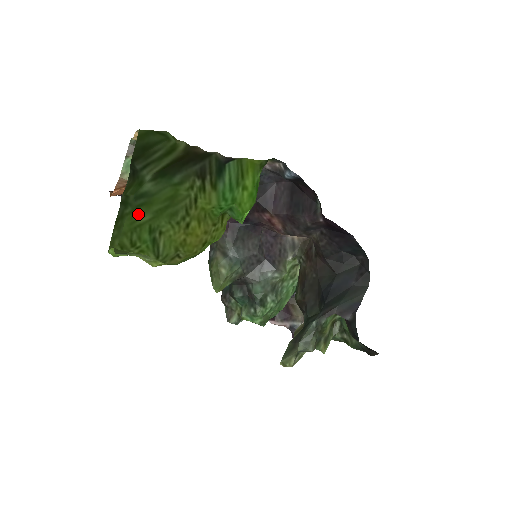
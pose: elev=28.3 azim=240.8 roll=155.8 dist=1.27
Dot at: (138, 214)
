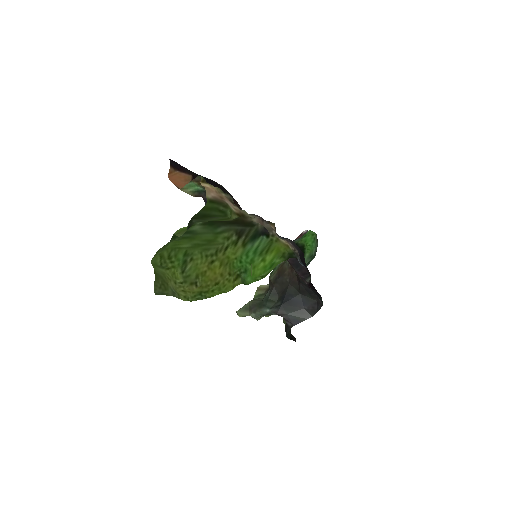
Dot at: (181, 242)
